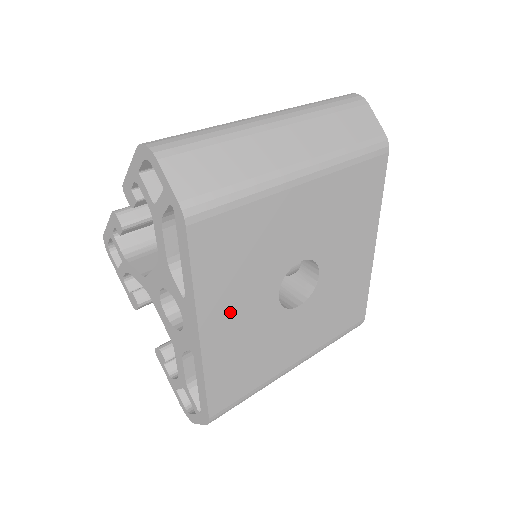
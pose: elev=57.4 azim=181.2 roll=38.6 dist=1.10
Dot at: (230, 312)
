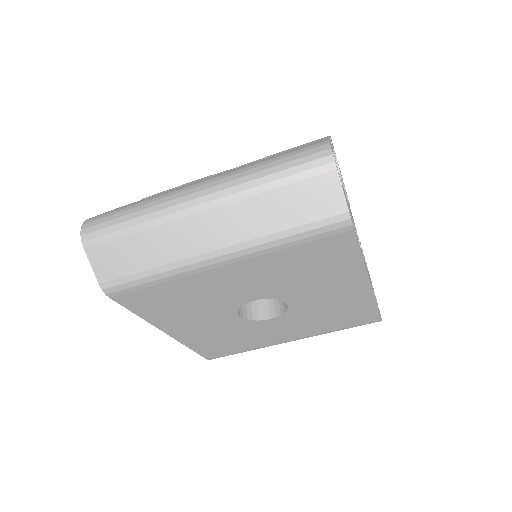
Dot at: (189, 324)
